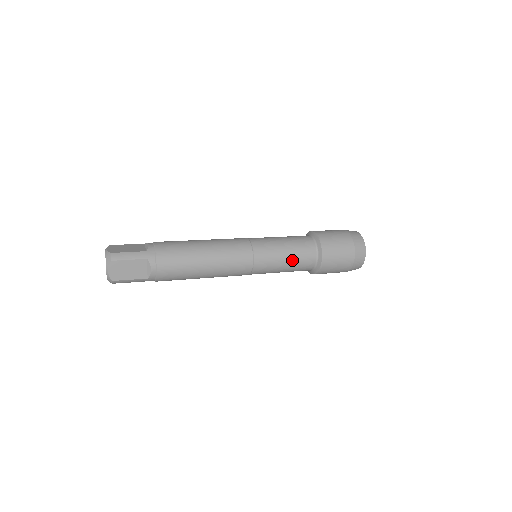
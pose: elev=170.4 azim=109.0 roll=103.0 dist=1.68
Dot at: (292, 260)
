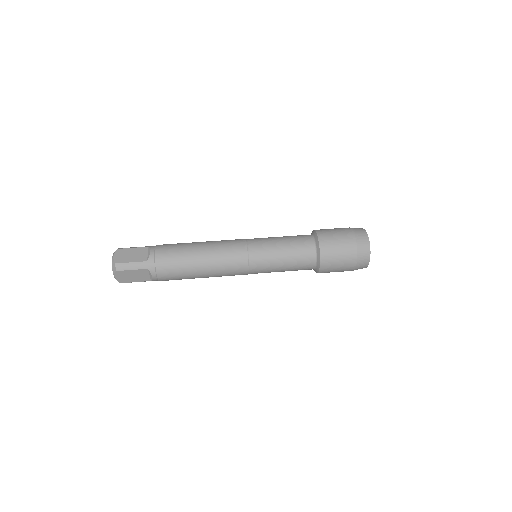
Dot at: (289, 266)
